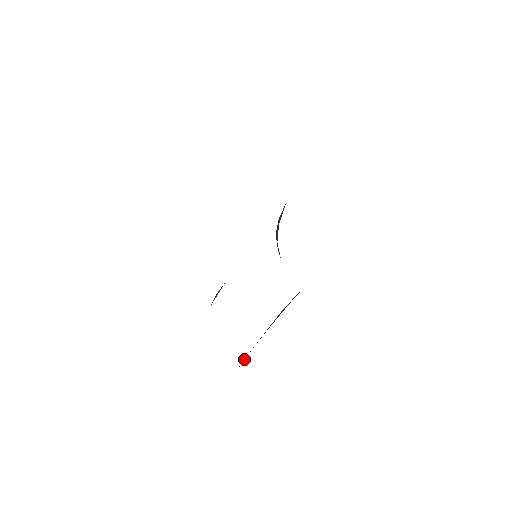
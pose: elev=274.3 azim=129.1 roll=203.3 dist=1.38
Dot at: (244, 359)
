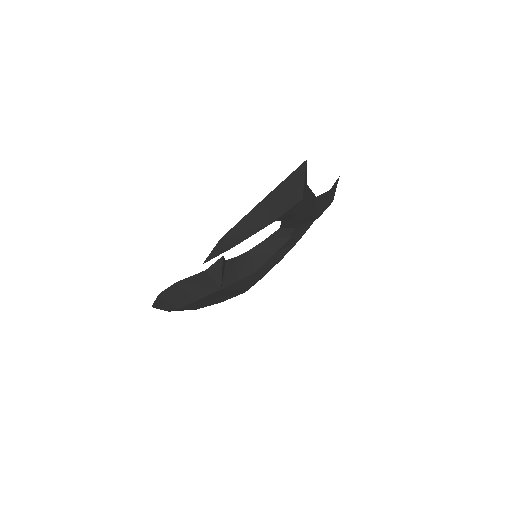
Dot at: (305, 195)
